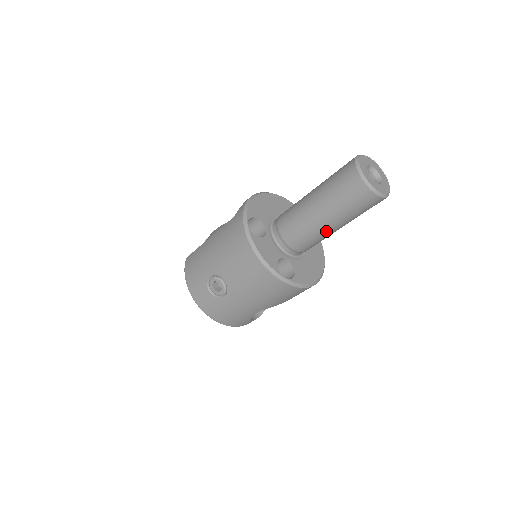
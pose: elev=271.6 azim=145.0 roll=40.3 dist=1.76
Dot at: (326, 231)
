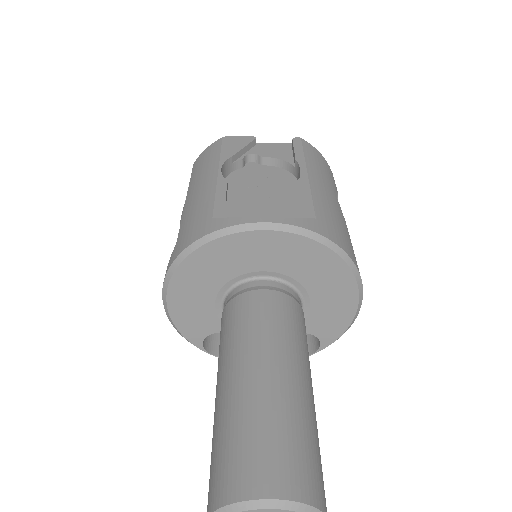
Dot at: occluded
